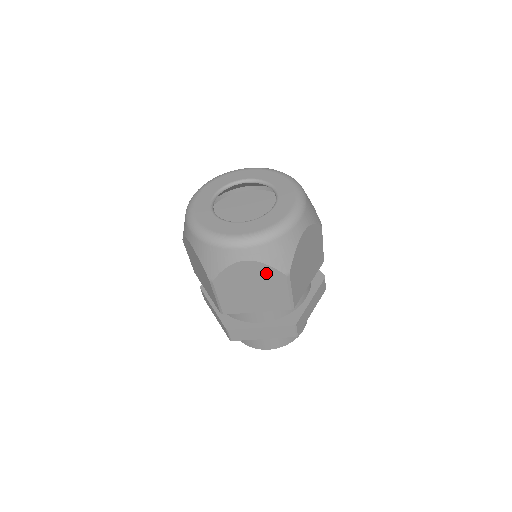
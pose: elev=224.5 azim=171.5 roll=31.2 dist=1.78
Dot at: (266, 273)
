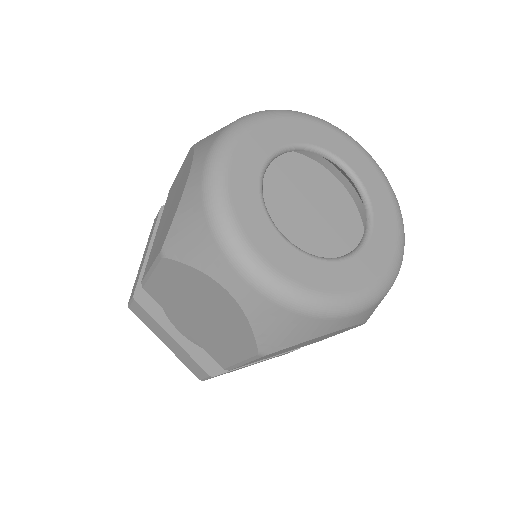
Dot at: (238, 326)
